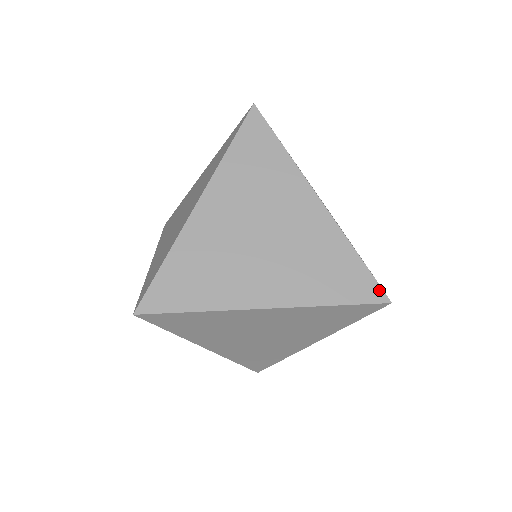
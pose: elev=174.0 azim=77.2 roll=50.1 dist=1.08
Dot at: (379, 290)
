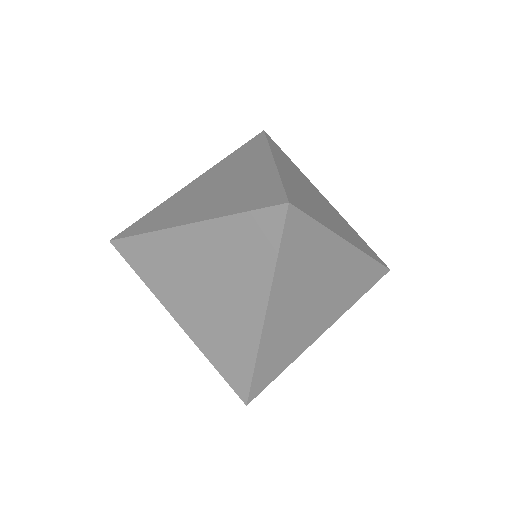
Dot at: (283, 197)
